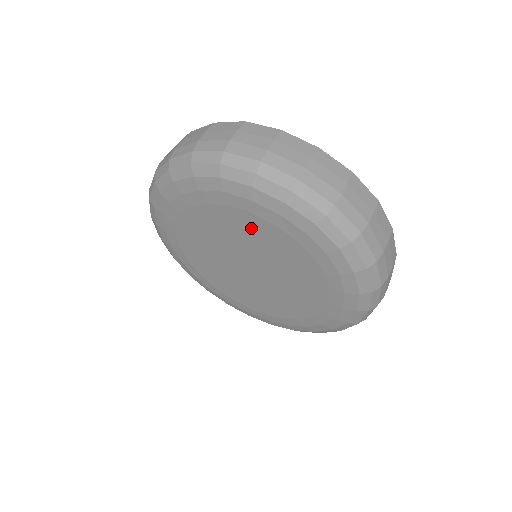
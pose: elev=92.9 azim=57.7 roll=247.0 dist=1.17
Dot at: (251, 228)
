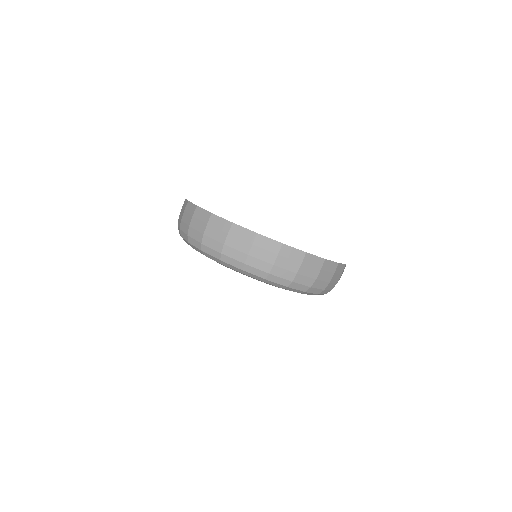
Dot at: occluded
